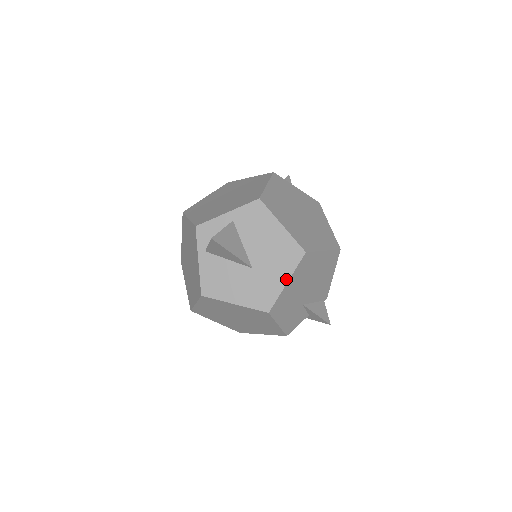
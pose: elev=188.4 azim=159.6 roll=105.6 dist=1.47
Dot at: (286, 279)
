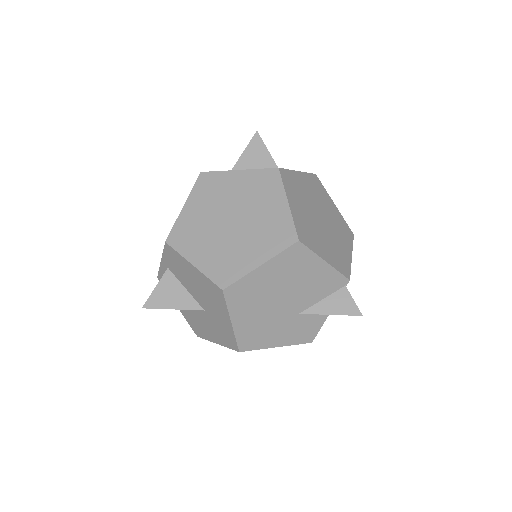
Dot at: (228, 319)
